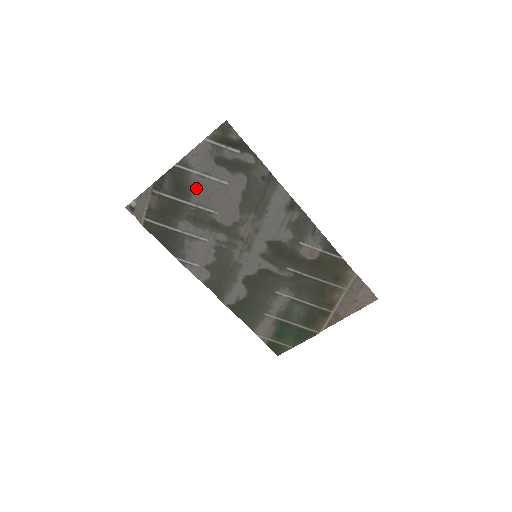
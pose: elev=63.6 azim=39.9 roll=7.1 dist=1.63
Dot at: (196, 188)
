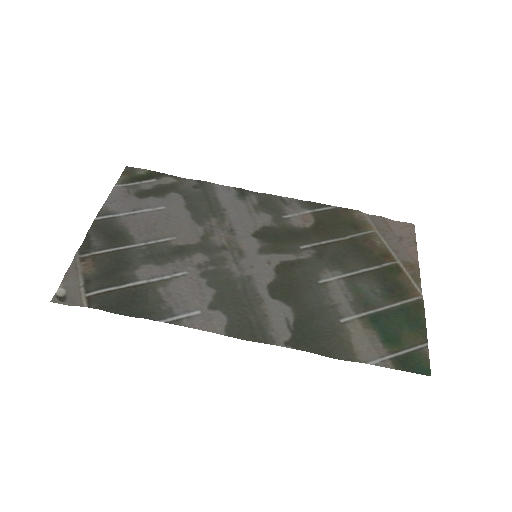
Dot at: (133, 228)
